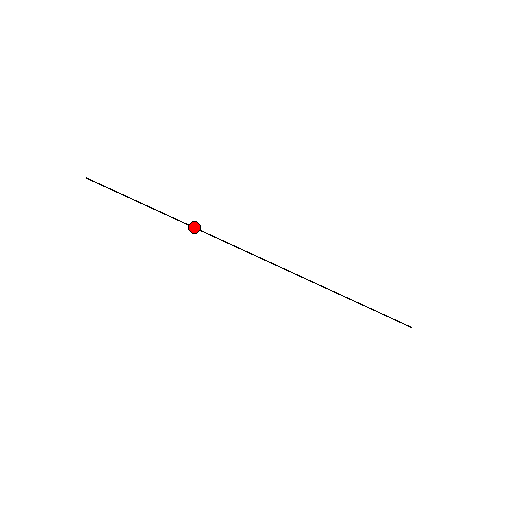
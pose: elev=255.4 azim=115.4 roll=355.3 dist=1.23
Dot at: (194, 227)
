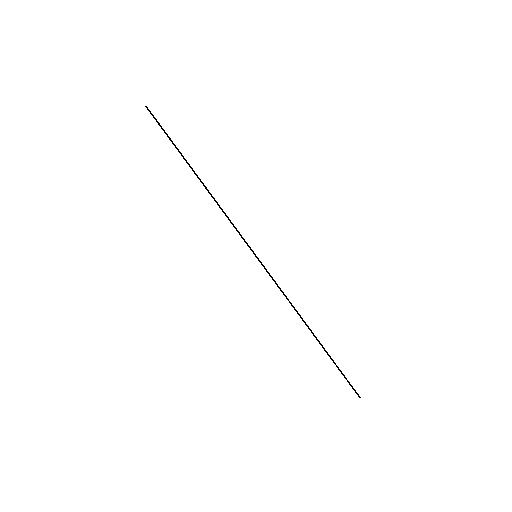
Dot at: occluded
